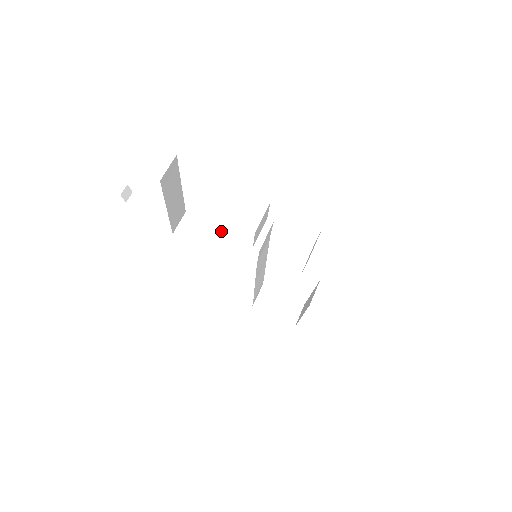
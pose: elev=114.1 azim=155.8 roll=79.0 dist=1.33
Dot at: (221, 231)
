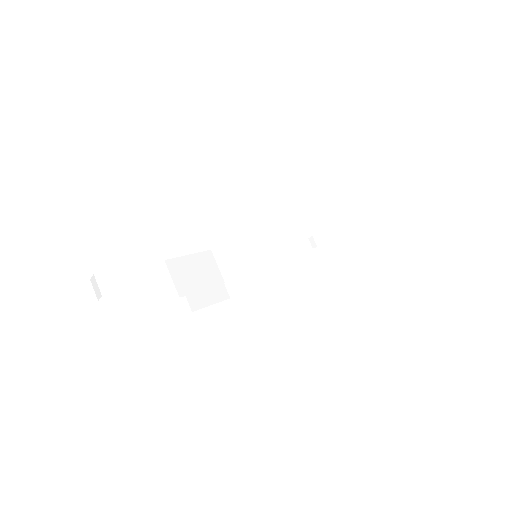
Dot at: (210, 255)
